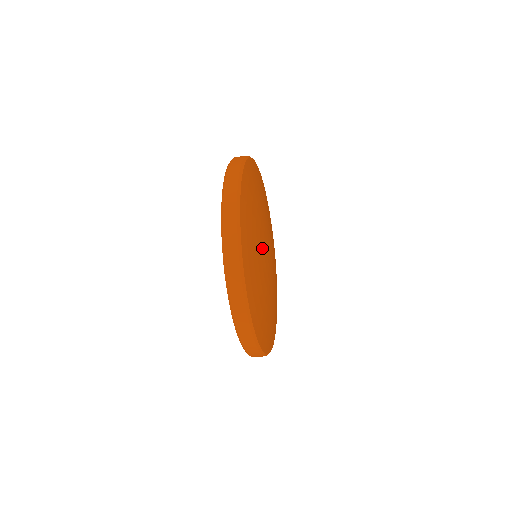
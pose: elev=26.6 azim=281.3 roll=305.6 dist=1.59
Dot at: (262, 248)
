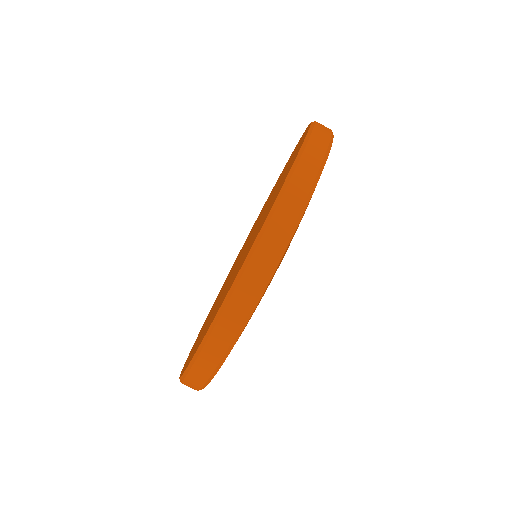
Dot at: occluded
